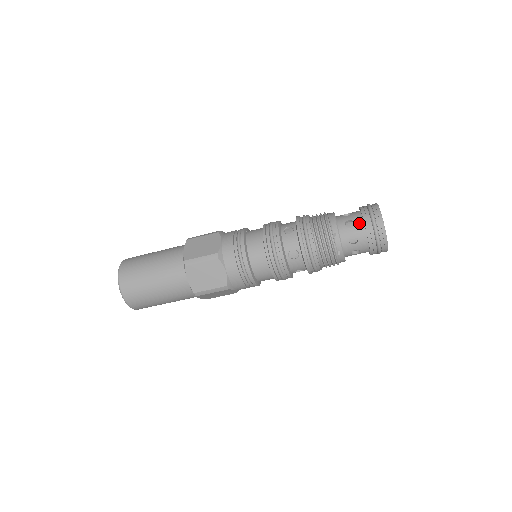
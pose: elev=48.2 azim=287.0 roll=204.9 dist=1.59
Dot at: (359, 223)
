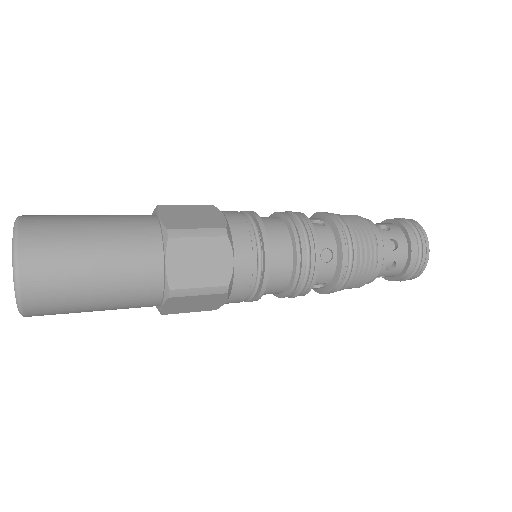
Dot at: occluded
